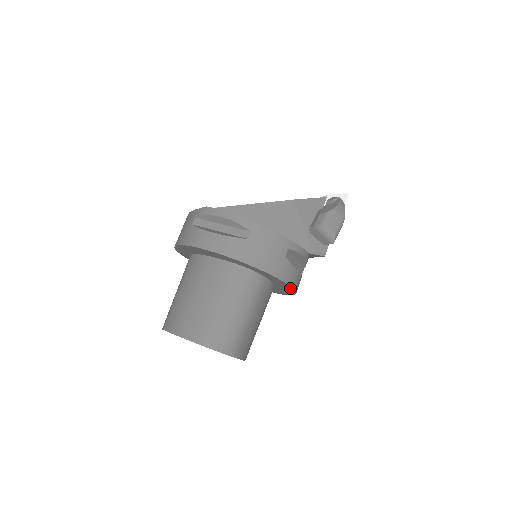
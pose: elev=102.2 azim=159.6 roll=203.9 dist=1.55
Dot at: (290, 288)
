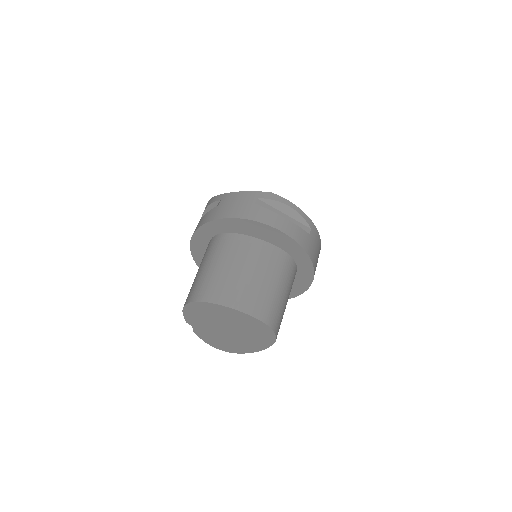
Dot at: (300, 291)
